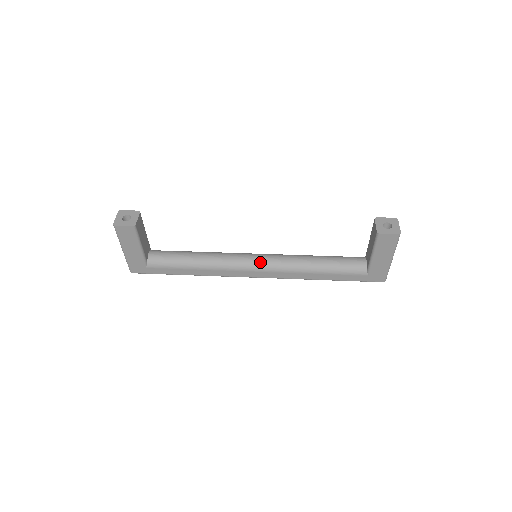
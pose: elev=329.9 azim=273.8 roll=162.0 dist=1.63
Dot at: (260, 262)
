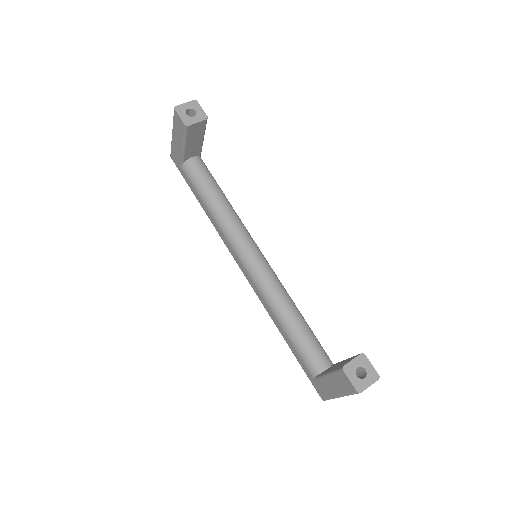
Dot at: (253, 264)
